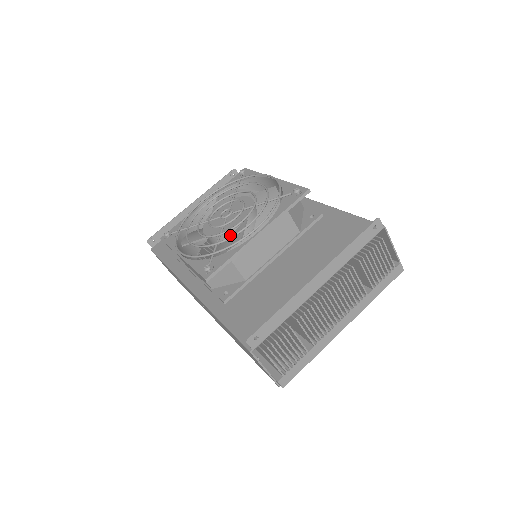
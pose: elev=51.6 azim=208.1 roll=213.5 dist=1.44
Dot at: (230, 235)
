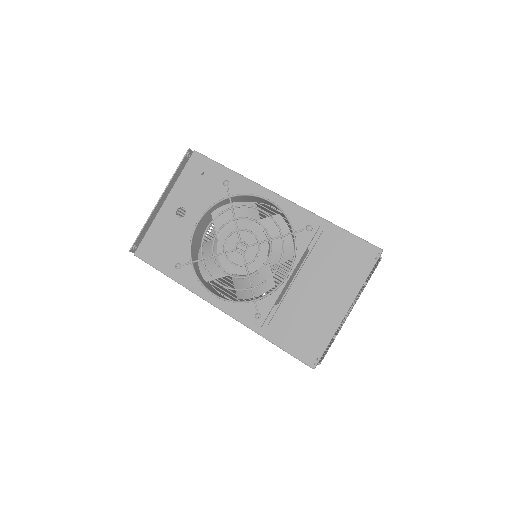
Dot at: occluded
